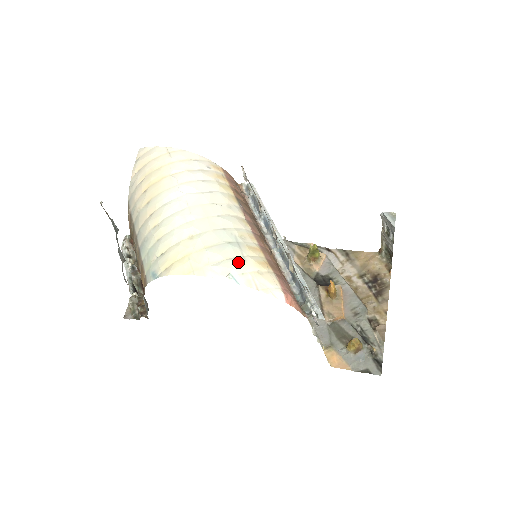
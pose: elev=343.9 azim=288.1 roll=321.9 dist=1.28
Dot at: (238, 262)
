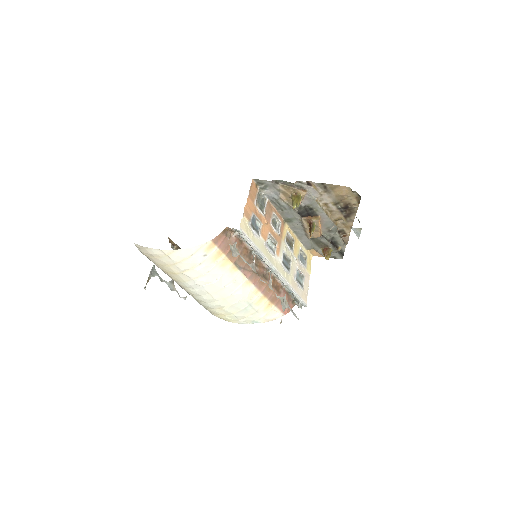
Dot at: (254, 316)
